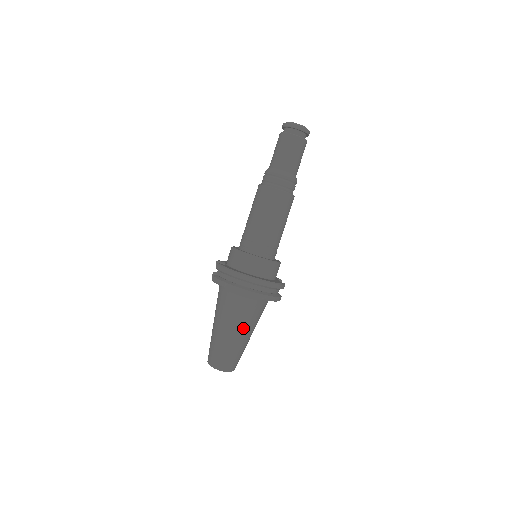
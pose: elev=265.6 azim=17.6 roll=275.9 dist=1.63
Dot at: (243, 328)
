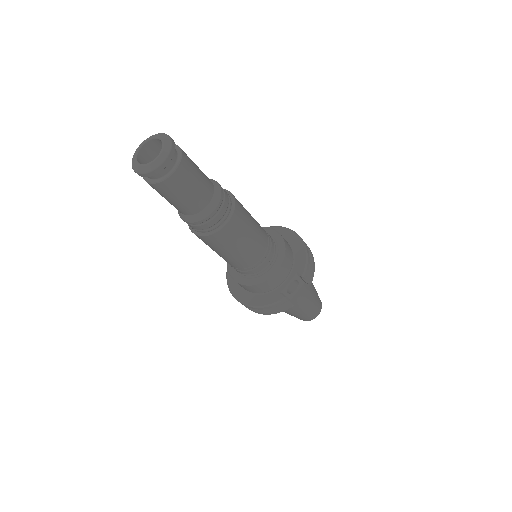
Dot at: occluded
